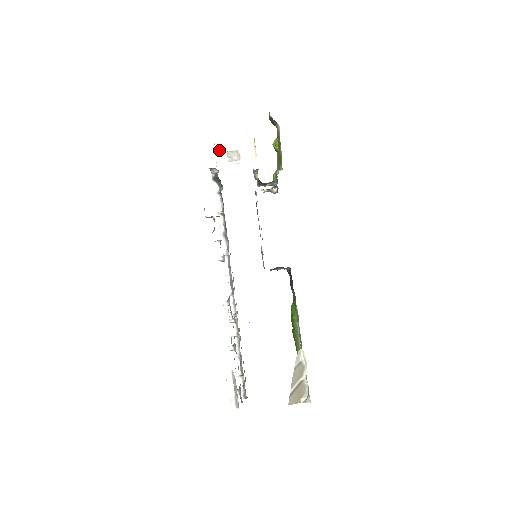
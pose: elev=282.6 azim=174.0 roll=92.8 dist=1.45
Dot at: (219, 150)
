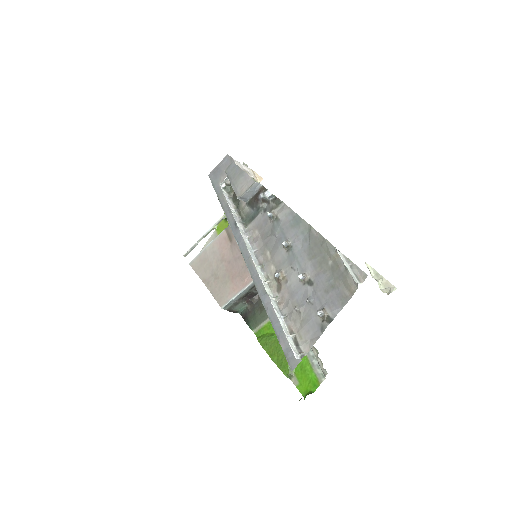
Dot at: (238, 165)
